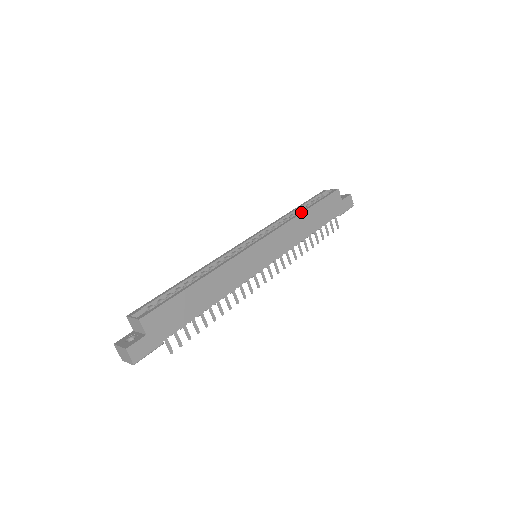
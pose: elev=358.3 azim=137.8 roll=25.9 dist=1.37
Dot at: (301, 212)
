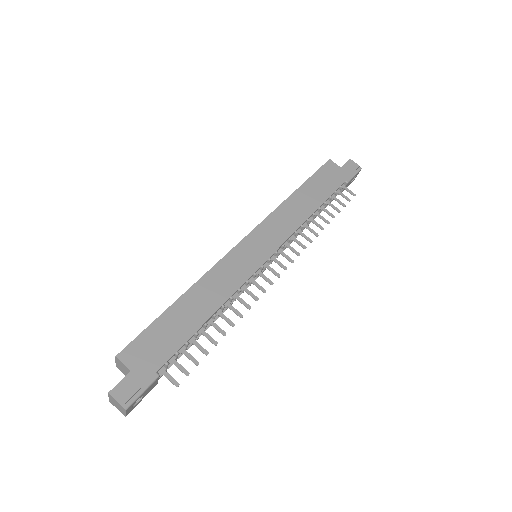
Dot at: (290, 195)
